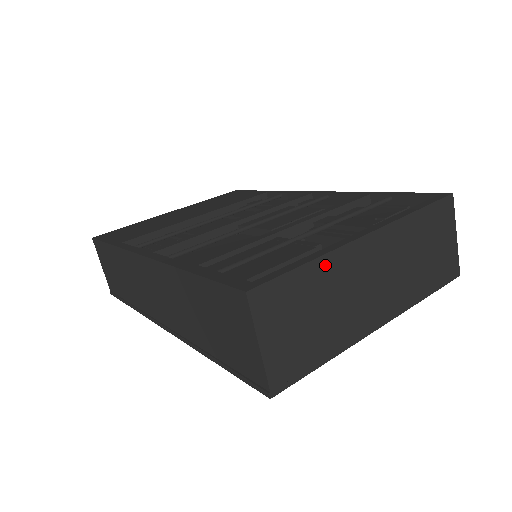
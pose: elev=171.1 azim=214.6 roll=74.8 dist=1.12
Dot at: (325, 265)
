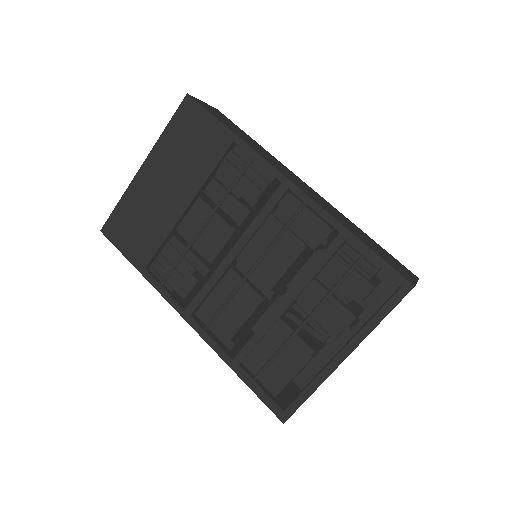
Dot at: occluded
